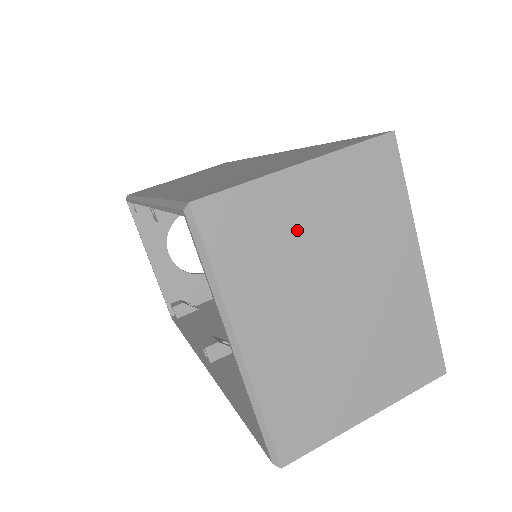
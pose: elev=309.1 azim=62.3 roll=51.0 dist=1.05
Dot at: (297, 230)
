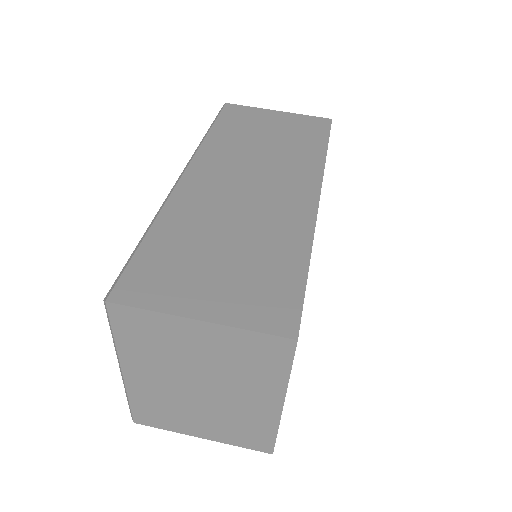
Dot at: (183, 348)
